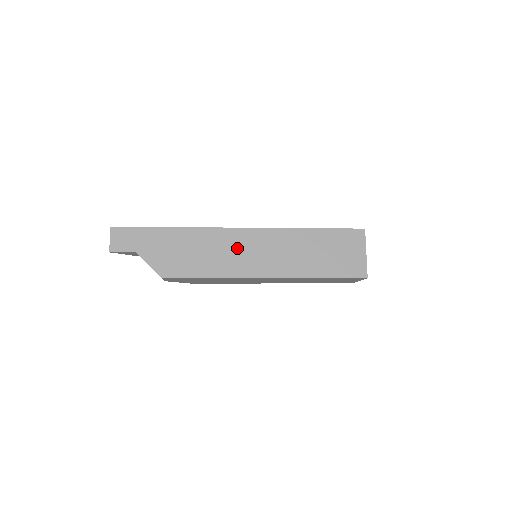
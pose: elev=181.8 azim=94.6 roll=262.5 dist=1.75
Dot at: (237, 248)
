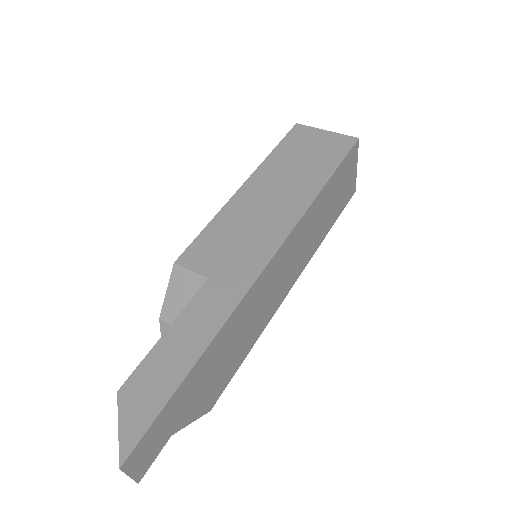
Dot at: (270, 288)
